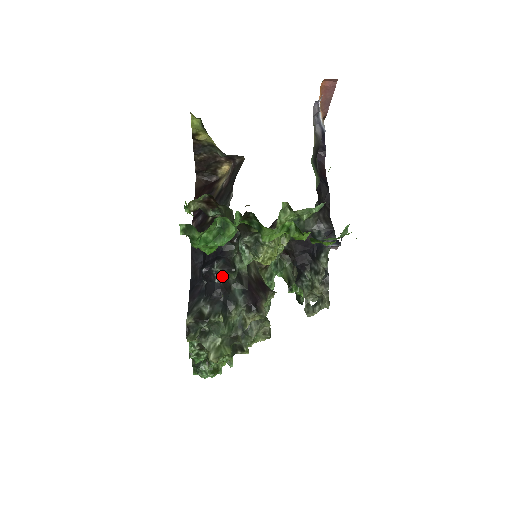
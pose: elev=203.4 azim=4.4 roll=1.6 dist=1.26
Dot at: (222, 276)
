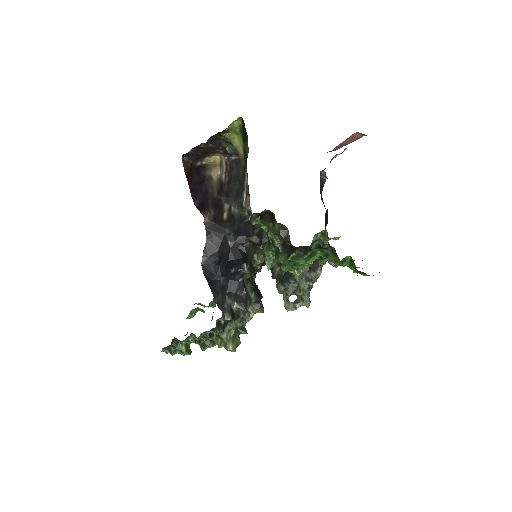
Dot at: (243, 276)
